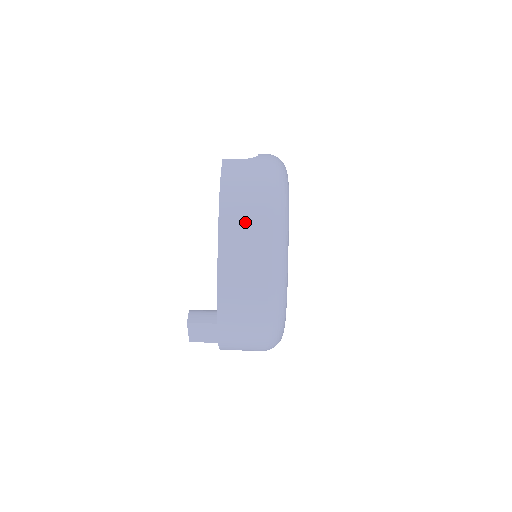
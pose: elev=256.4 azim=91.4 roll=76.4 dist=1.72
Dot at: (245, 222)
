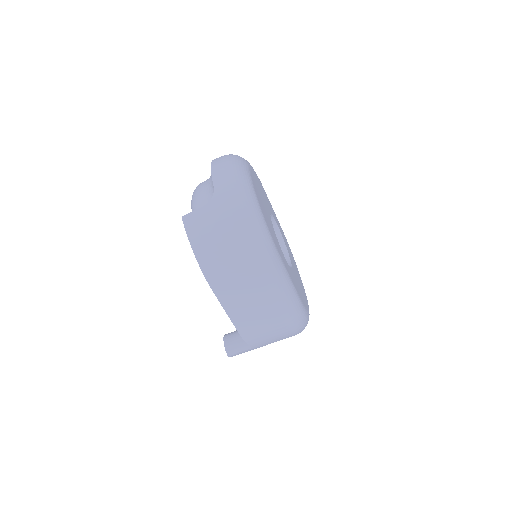
Dot at: (238, 283)
